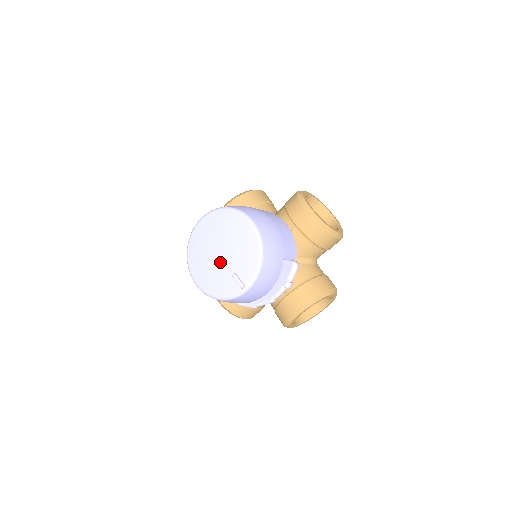
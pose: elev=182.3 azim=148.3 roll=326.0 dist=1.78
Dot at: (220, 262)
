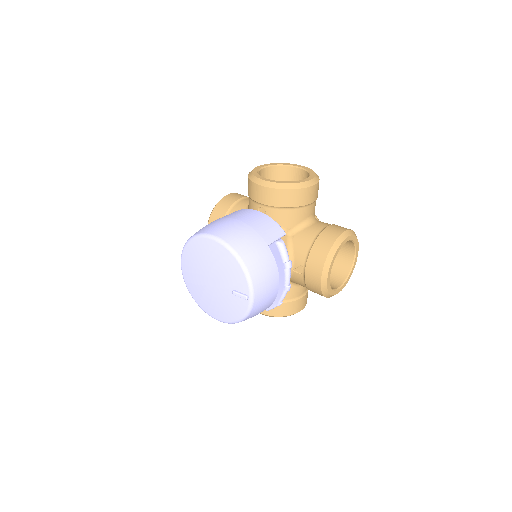
Dot at: (217, 289)
